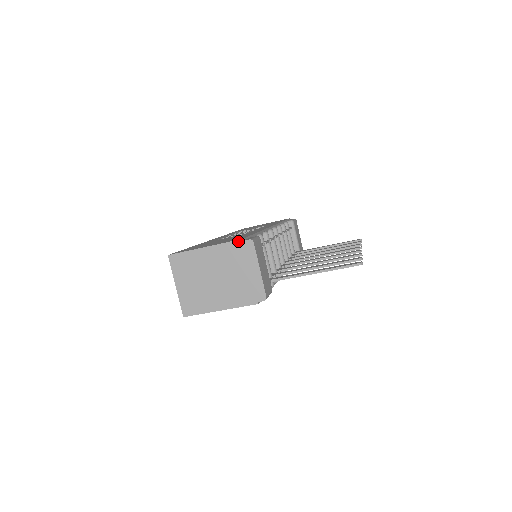
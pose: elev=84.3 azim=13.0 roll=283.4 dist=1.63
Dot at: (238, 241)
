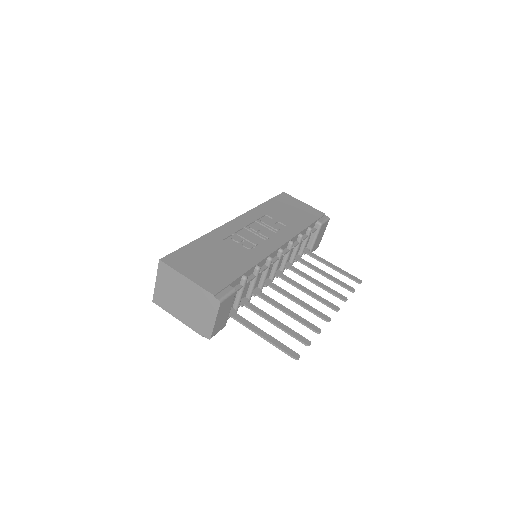
Dot at: (210, 294)
